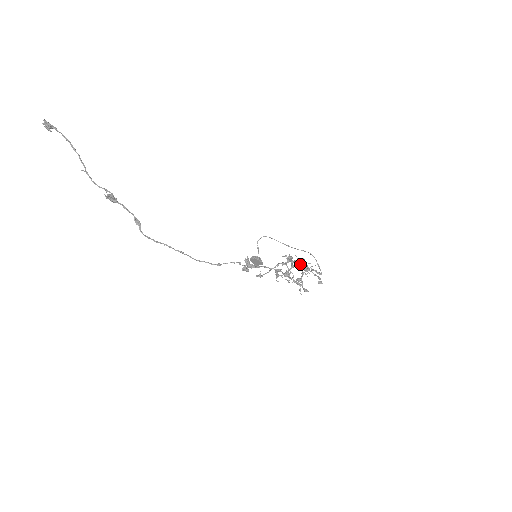
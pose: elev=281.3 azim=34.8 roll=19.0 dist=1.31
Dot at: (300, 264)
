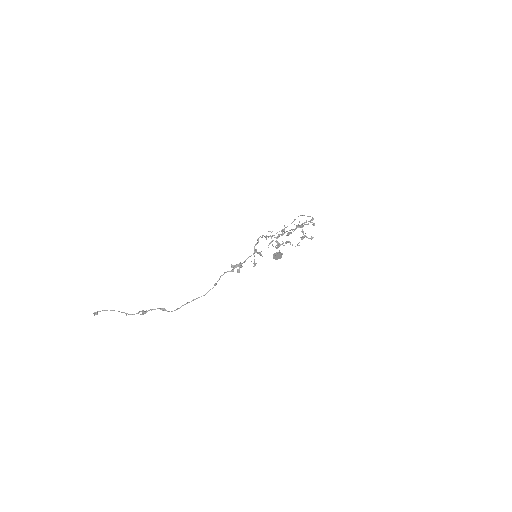
Dot at: (294, 229)
